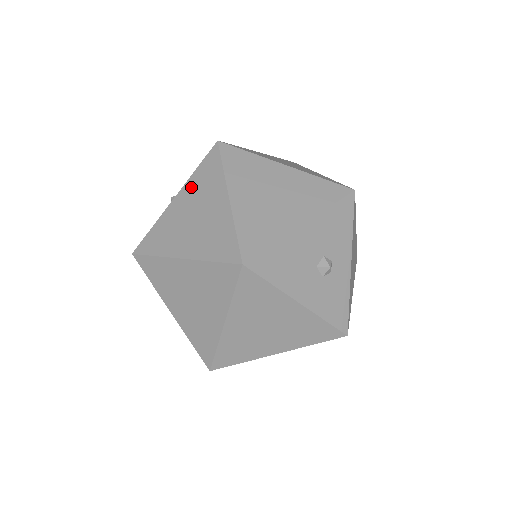
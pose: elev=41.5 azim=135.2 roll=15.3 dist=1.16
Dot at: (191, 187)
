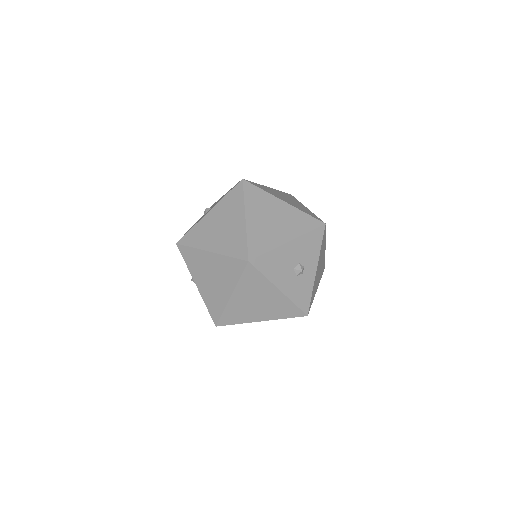
Dot at: (221, 206)
